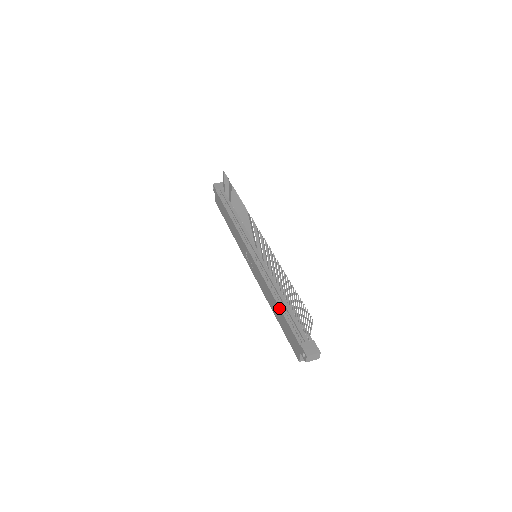
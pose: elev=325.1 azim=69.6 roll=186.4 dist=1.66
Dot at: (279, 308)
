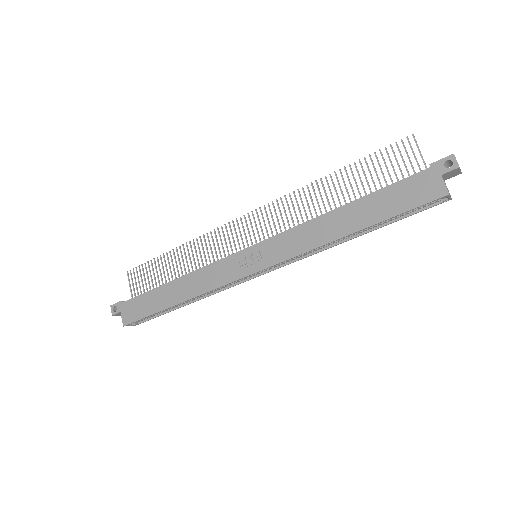
Dot at: (357, 200)
